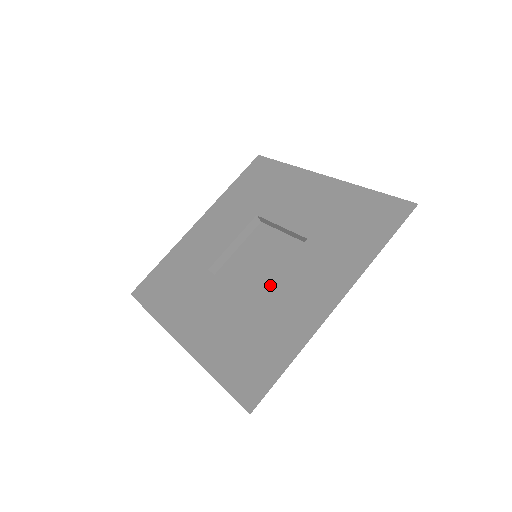
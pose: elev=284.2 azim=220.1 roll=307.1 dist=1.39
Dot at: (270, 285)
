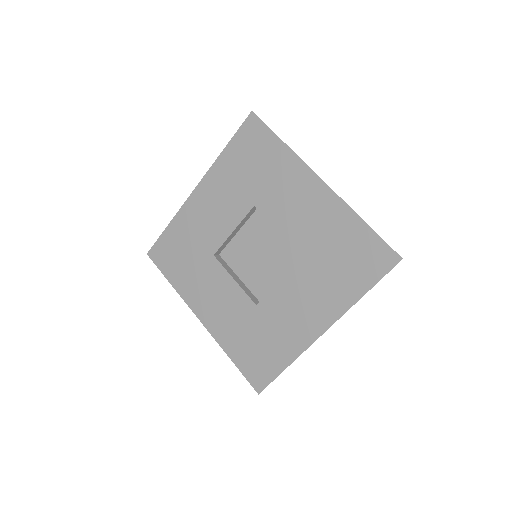
Dot at: (269, 294)
